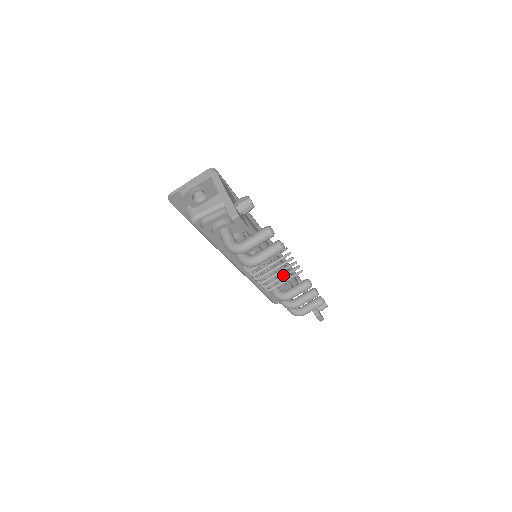
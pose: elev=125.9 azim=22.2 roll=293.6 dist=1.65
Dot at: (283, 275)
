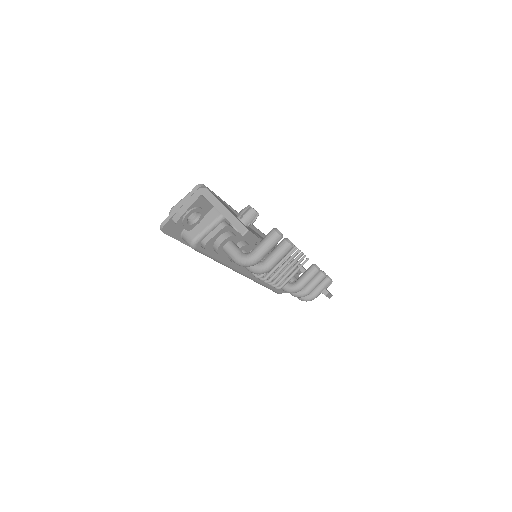
Dot at: (291, 269)
